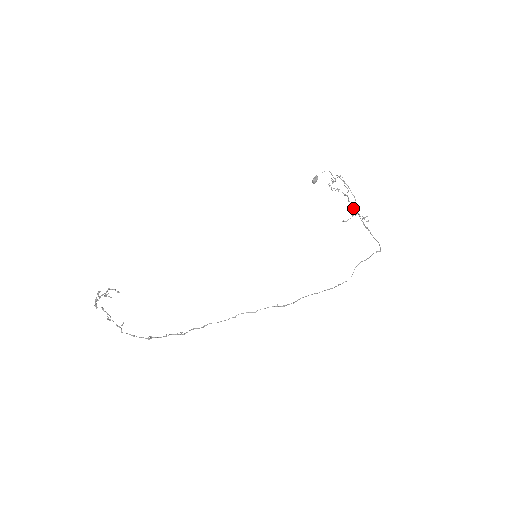
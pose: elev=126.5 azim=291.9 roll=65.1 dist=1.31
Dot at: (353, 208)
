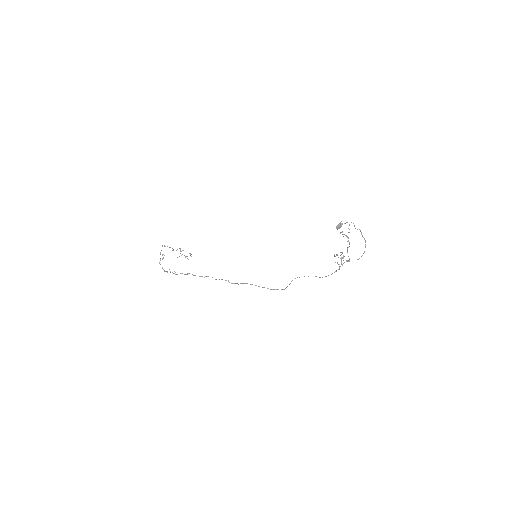
Dot at: occluded
